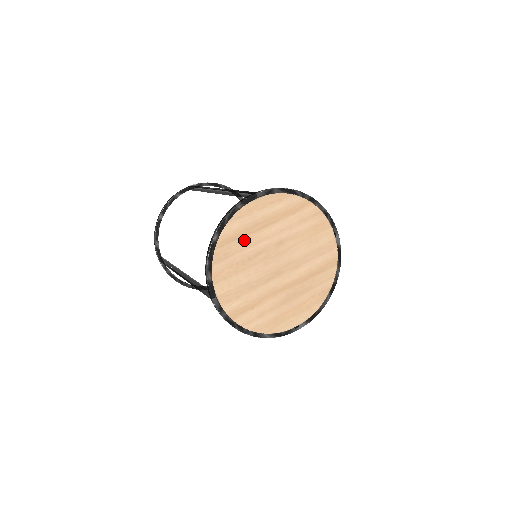
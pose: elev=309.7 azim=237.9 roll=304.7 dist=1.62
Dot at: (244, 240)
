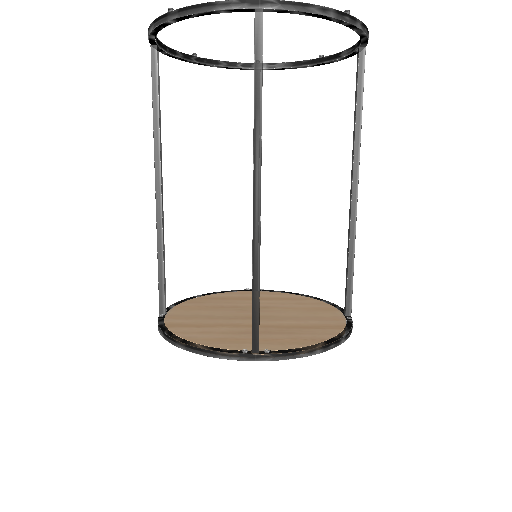
Dot at: occluded
